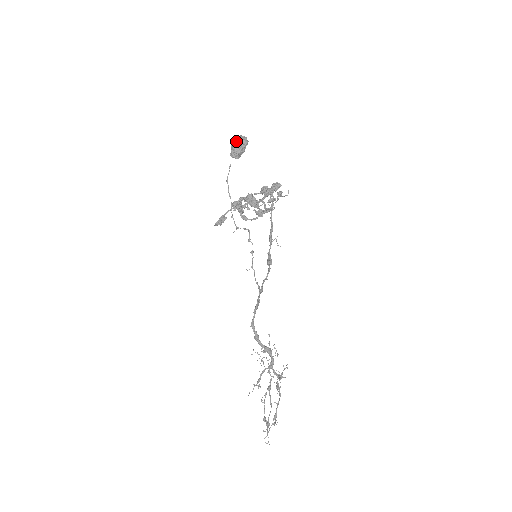
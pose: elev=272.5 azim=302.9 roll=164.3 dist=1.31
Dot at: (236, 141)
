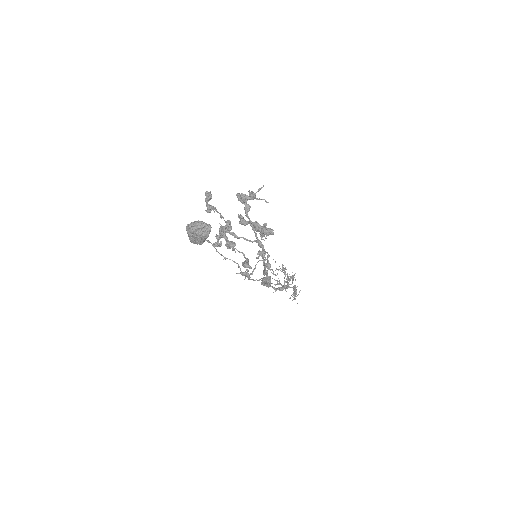
Dot at: (191, 237)
